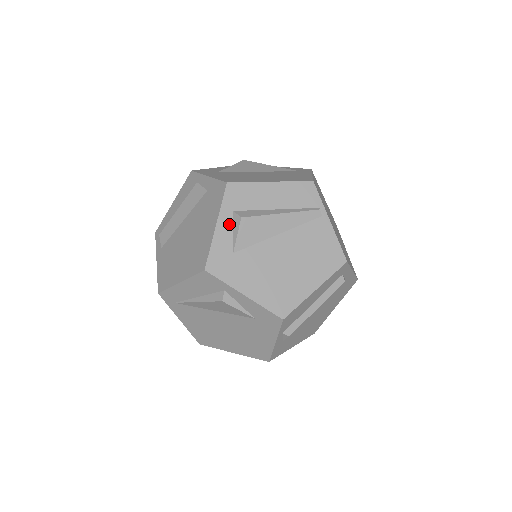
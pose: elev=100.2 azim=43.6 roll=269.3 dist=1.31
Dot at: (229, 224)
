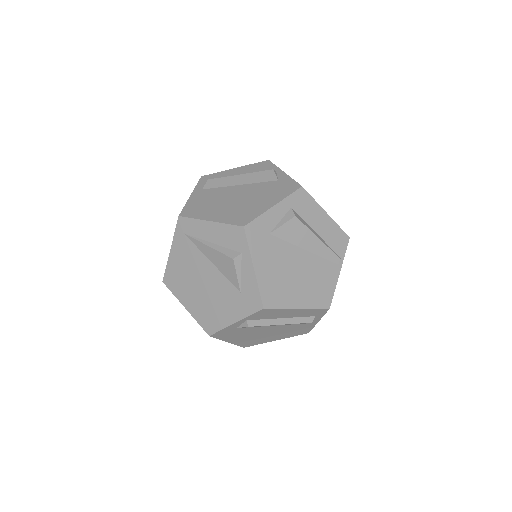
Dot at: (282, 213)
